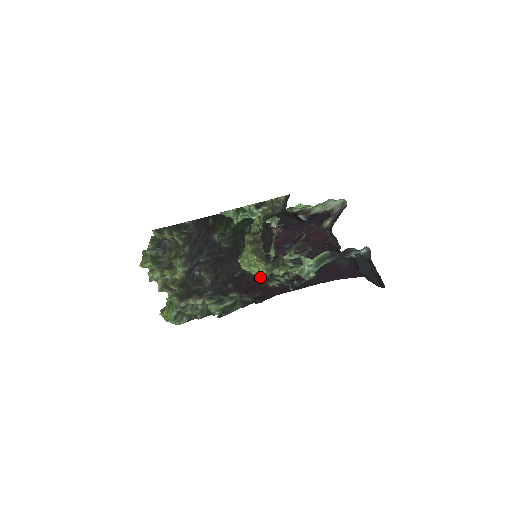
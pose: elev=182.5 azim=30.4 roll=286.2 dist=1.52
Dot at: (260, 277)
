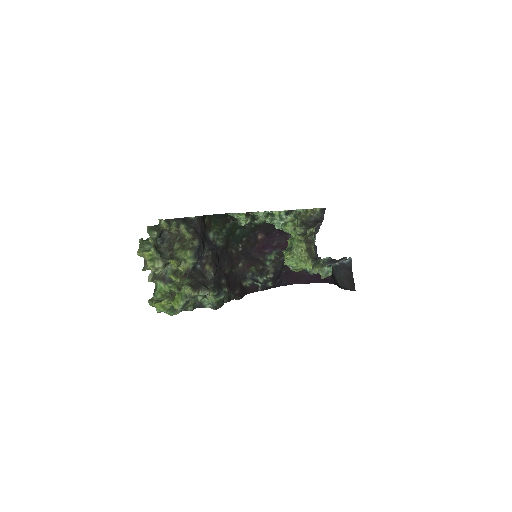
Dot at: (240, 276)
